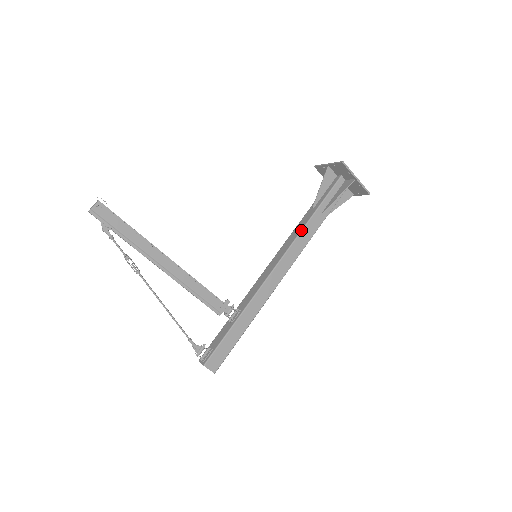
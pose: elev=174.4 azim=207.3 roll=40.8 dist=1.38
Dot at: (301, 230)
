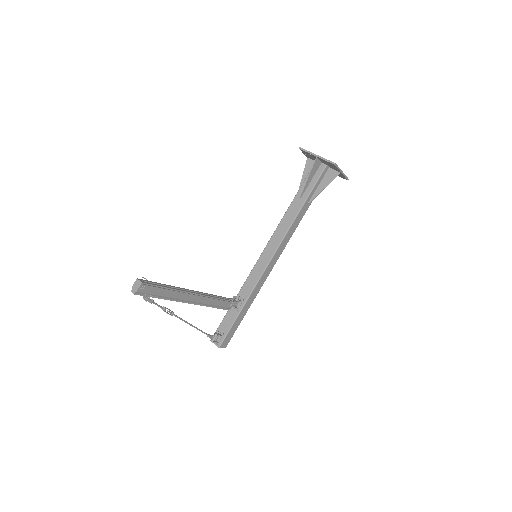
Dot at: (292, 224)
